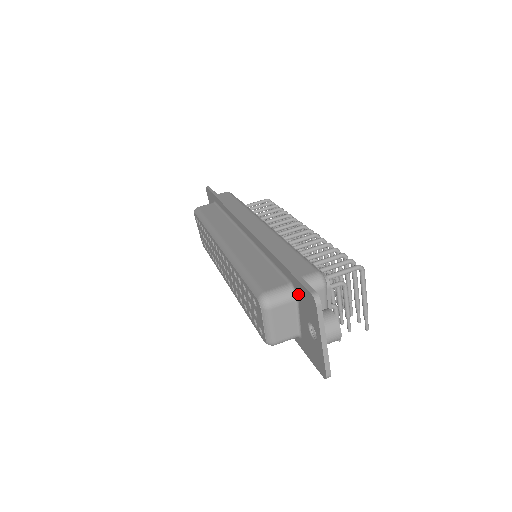
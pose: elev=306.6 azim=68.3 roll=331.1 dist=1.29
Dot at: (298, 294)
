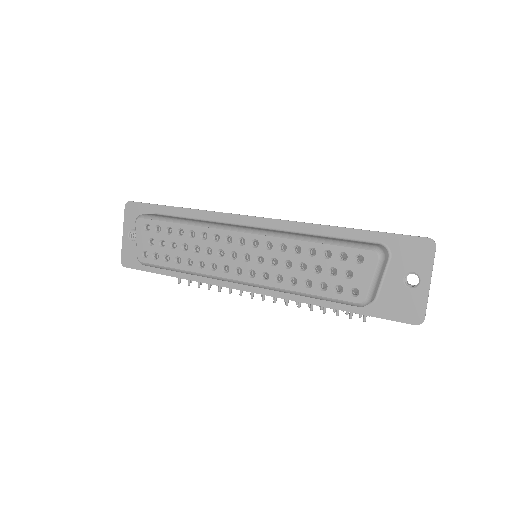
Dot at: (395, 250)
